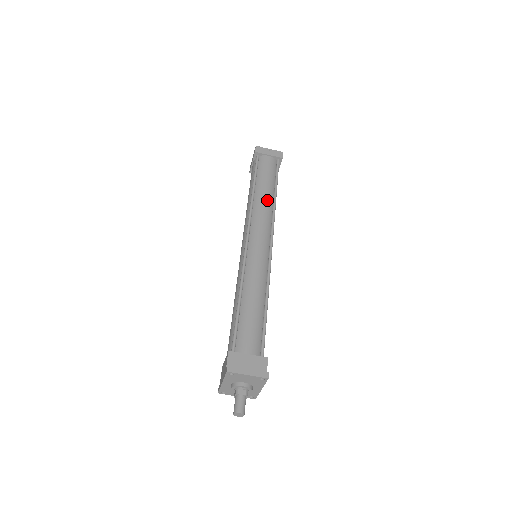
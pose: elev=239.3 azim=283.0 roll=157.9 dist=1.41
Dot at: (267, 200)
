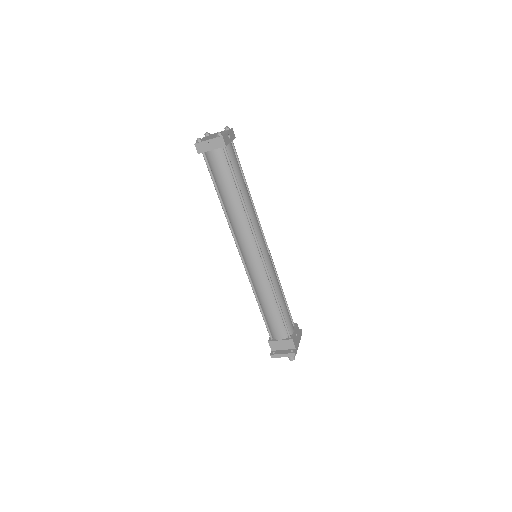
Dot at: (237, 211)
